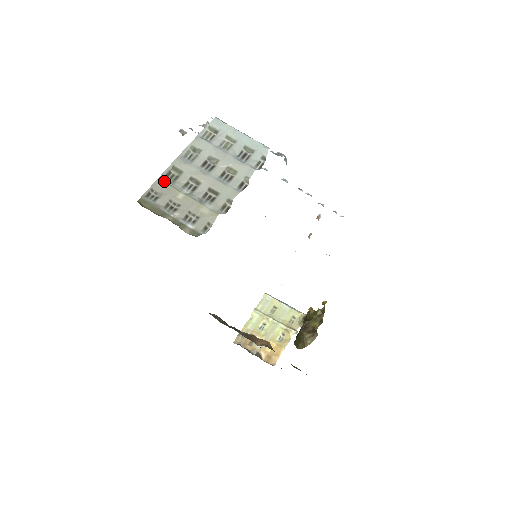
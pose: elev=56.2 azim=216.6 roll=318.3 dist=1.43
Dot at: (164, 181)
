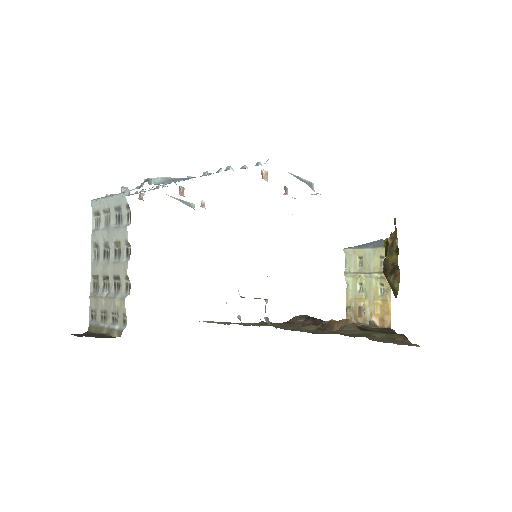
Dot at: (93, 296)
